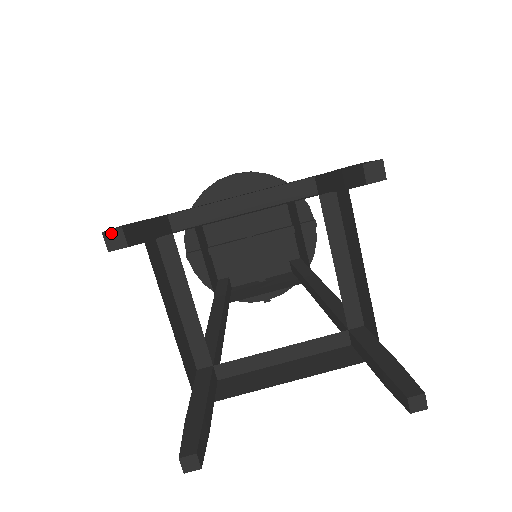
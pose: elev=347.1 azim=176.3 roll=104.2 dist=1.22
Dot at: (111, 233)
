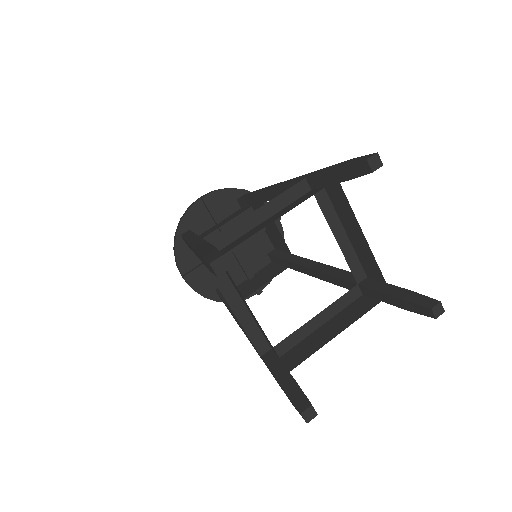
Dot at: (216, 262)
